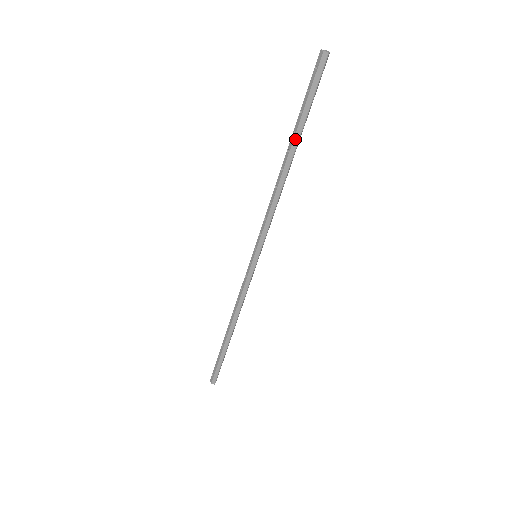
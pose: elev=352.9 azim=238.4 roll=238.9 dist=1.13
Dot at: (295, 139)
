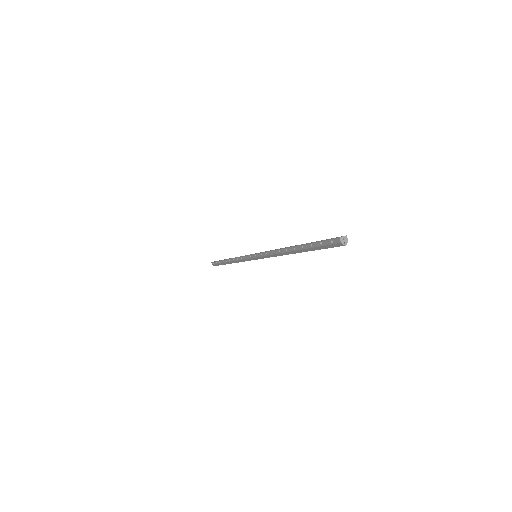
Dot at: (301, 250)
